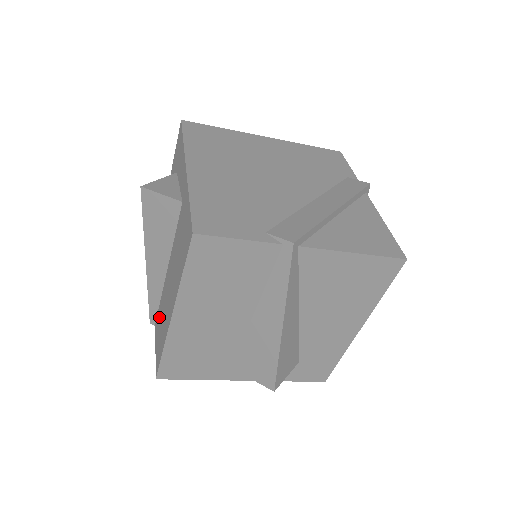
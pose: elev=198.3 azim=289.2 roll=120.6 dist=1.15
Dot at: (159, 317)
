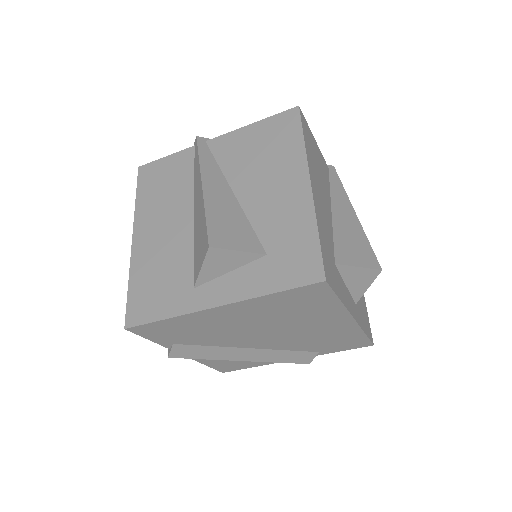
Dot at: occluded
